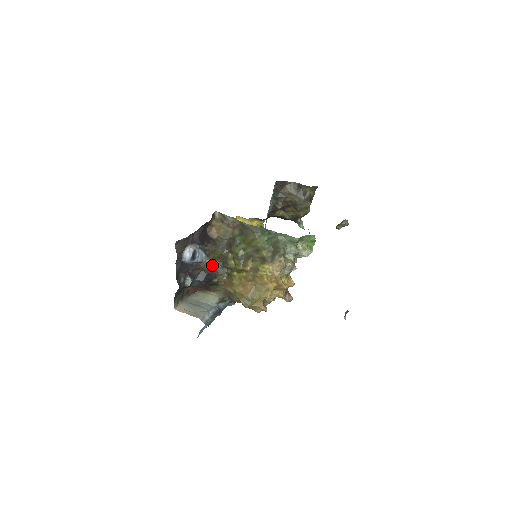
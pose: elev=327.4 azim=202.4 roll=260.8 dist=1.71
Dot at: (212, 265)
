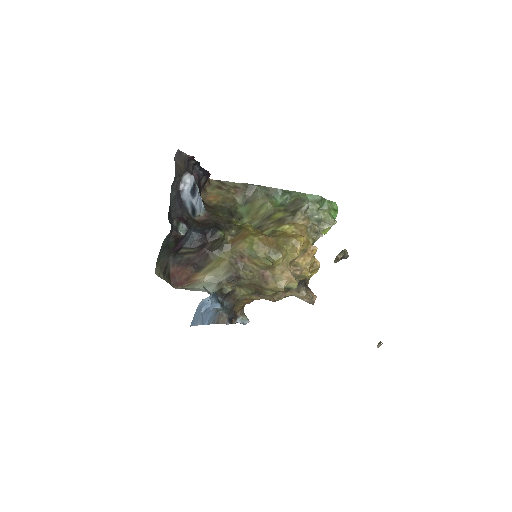
Dot at: (213, 220)
